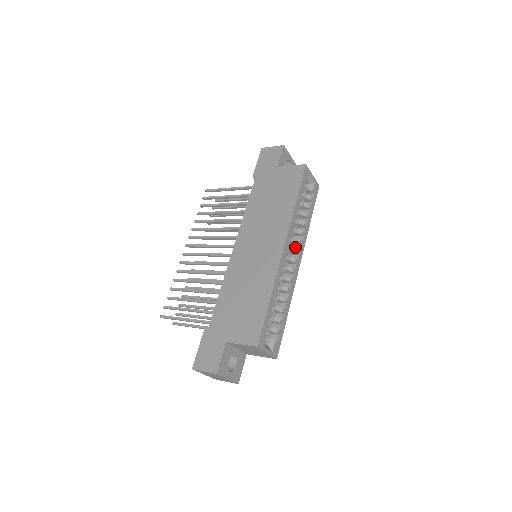
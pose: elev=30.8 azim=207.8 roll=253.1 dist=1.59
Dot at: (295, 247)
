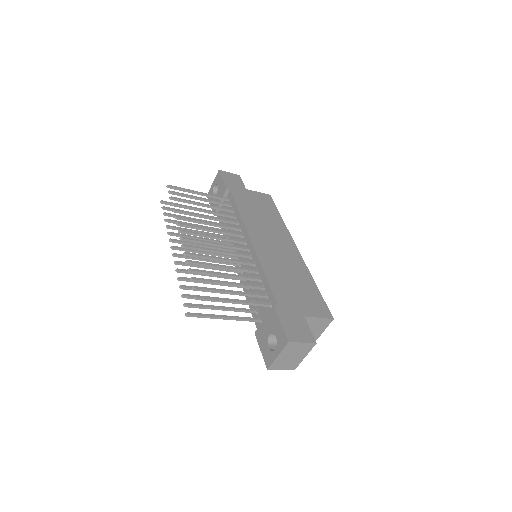
Dot at: occluded
